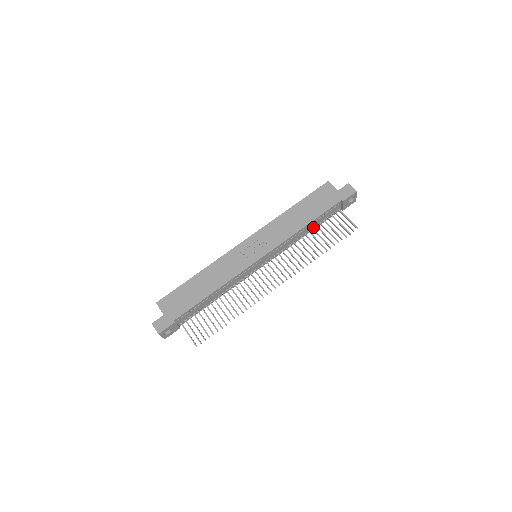
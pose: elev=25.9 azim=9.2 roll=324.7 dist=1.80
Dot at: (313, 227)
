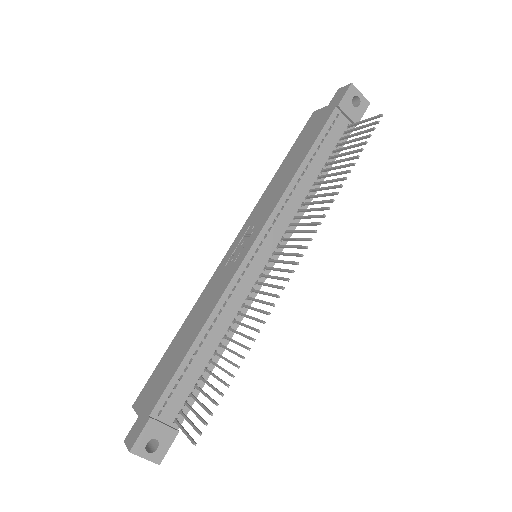
Dot at: (322, 169)
